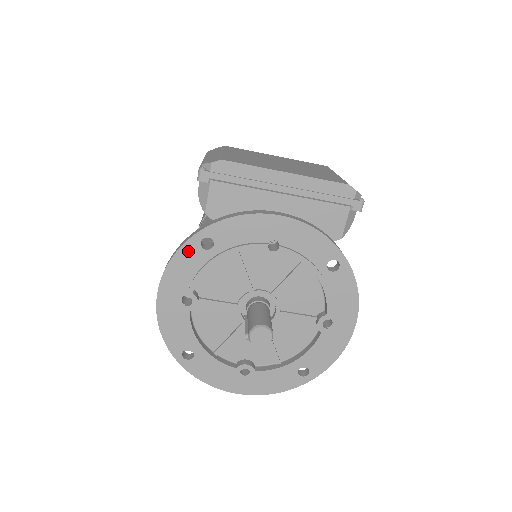
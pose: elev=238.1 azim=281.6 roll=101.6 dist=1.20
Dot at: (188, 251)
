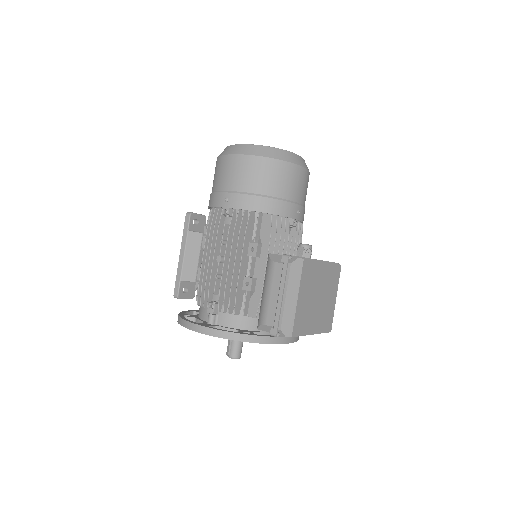
Dot at: (233, 339)
